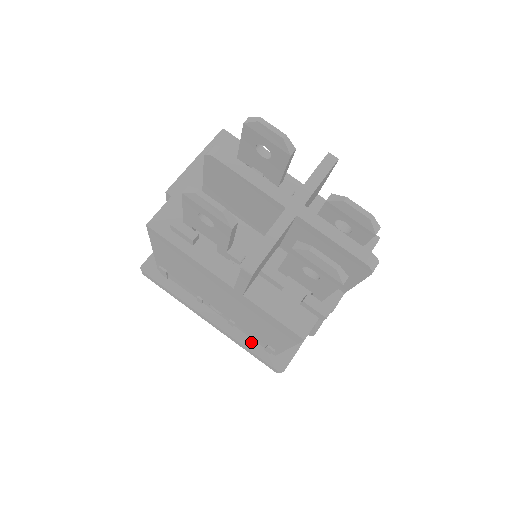
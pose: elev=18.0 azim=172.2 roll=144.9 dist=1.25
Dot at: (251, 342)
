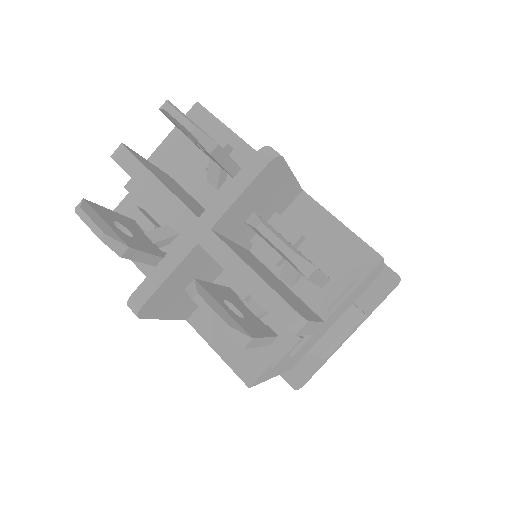
Dot at: occluded
